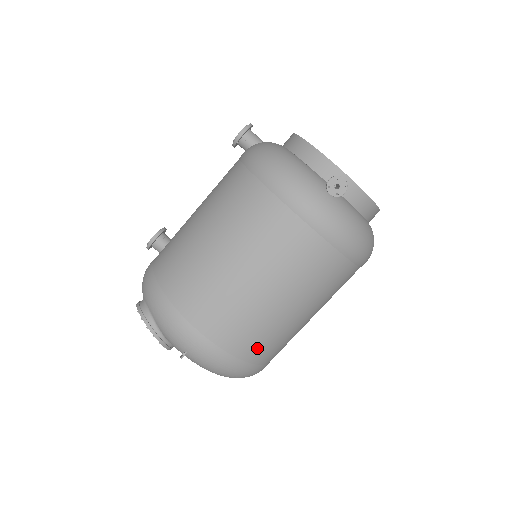
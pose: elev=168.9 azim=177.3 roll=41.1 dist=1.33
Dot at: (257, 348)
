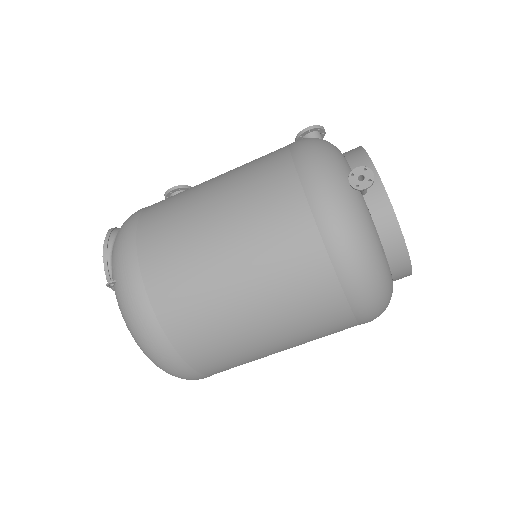
Dot at: (184, 324)
